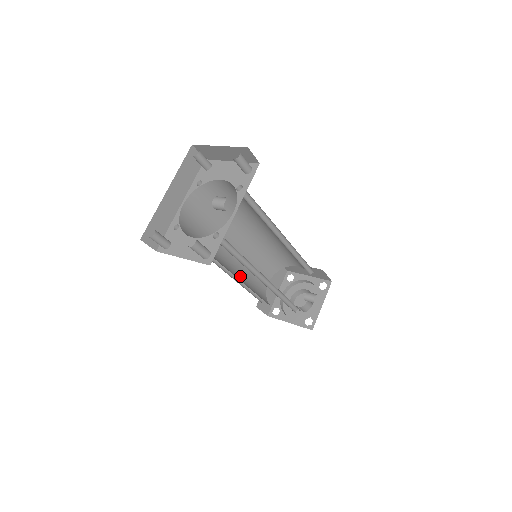
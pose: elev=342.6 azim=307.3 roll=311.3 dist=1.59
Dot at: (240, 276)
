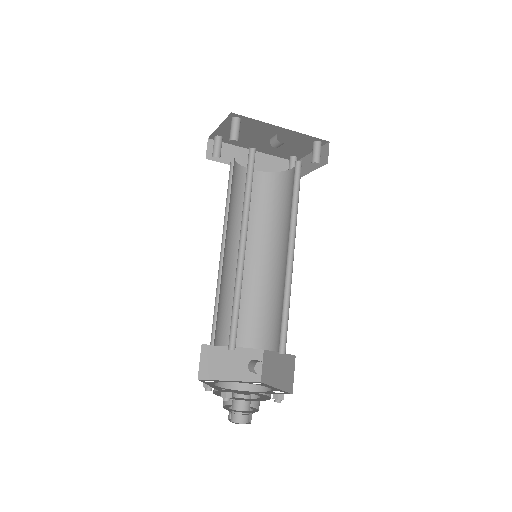
Dot at: (226, 275)
